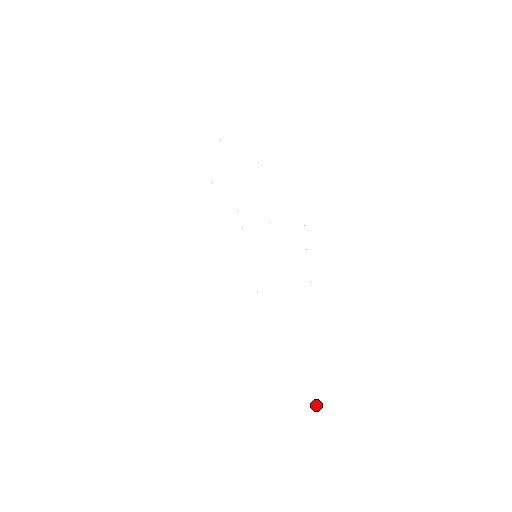
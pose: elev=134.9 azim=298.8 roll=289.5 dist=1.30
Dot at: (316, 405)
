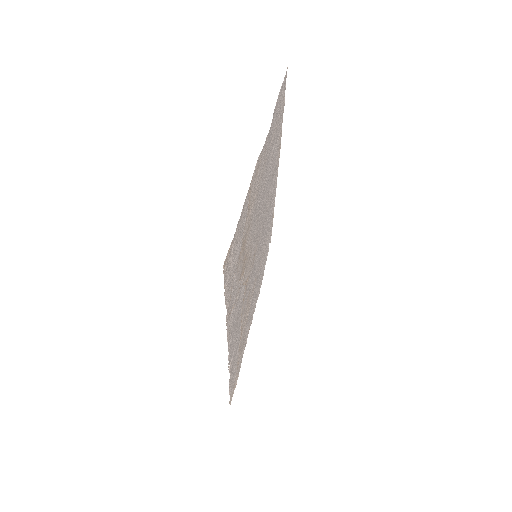
Dot at: occluded
